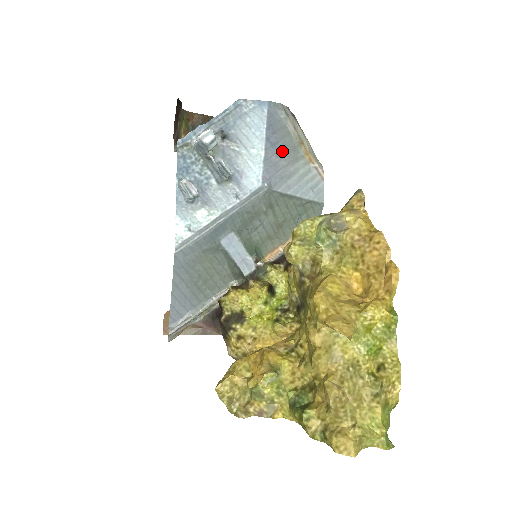
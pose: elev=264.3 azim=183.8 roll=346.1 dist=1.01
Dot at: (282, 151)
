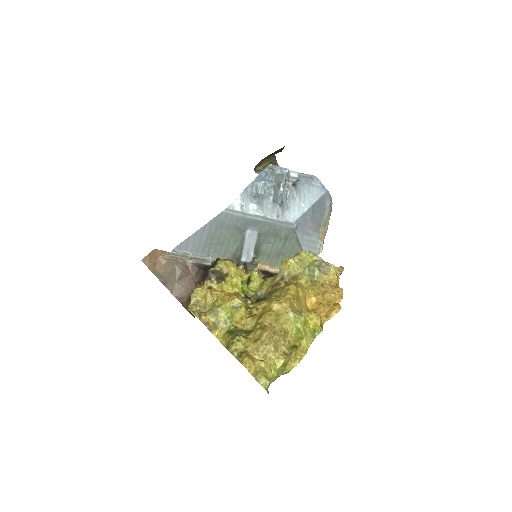
Dot at: (314, 219)
